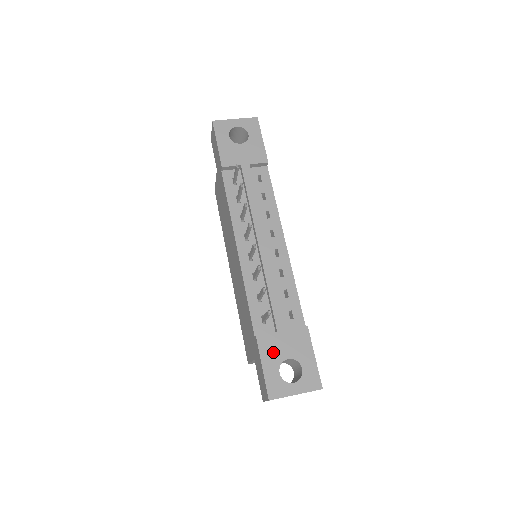
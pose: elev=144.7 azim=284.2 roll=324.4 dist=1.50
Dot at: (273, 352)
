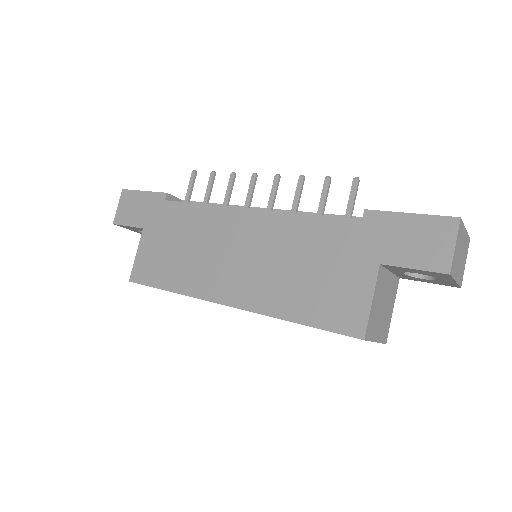
Dot at: occluded
